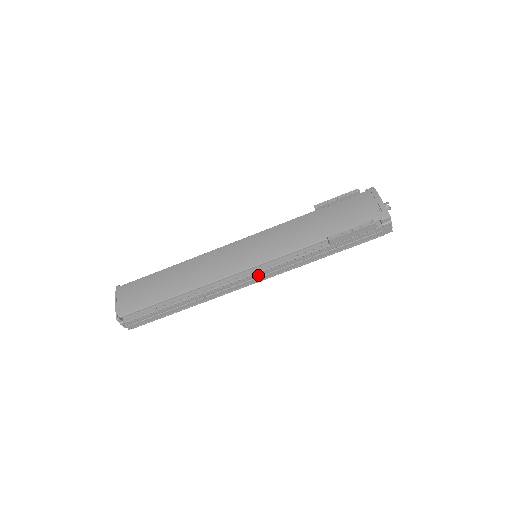
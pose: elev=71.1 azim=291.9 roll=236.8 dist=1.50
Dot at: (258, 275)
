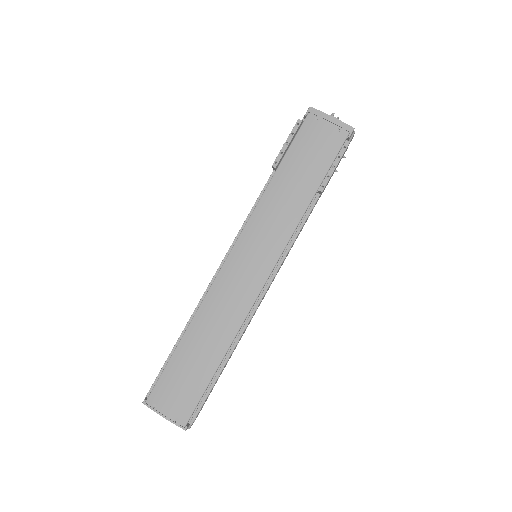
Dot at: (277, 272)
